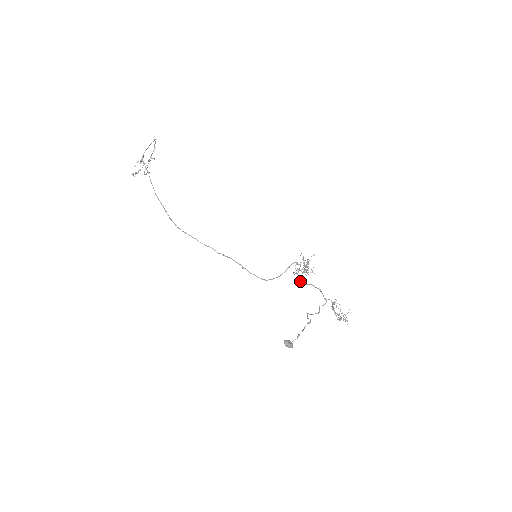
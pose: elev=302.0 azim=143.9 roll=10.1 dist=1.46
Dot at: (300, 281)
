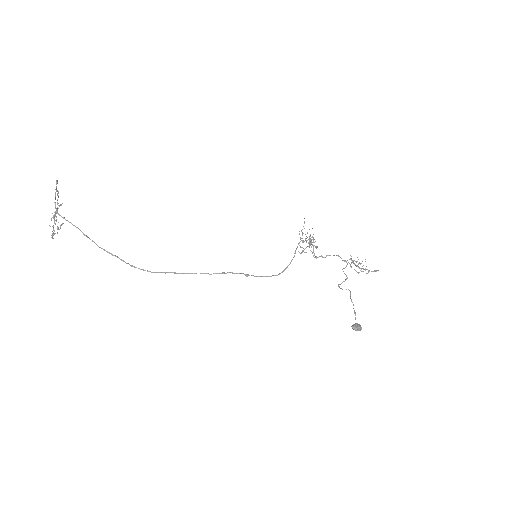
Dot at: occluded
